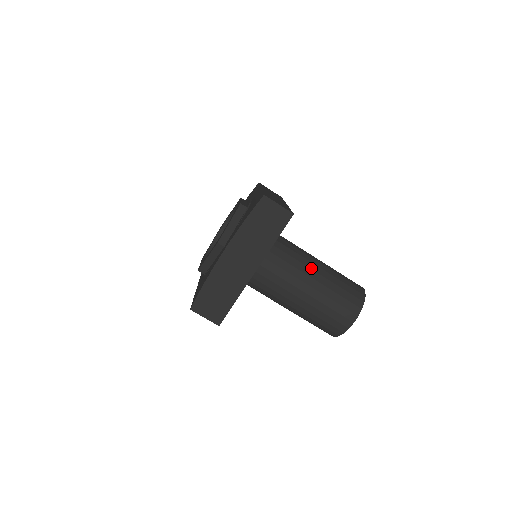
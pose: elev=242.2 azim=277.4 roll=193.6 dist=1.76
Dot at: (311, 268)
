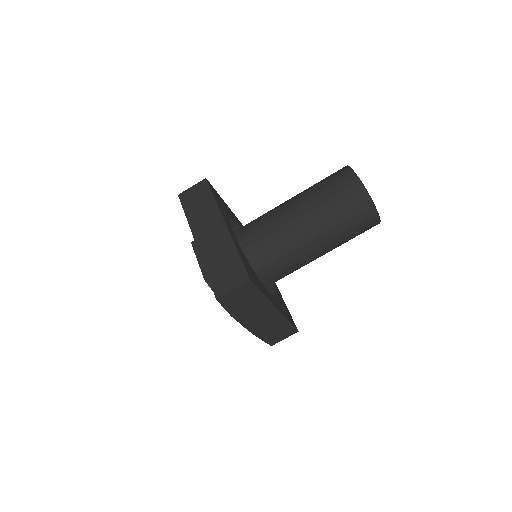
Dot at: (303, 234)
